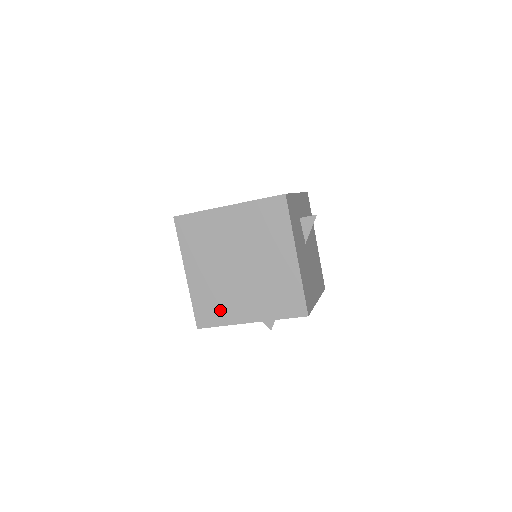
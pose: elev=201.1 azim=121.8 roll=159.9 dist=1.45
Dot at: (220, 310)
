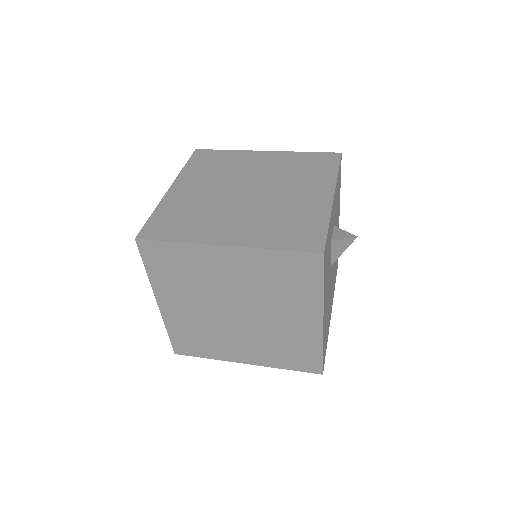
Dot at: (206, 346)
